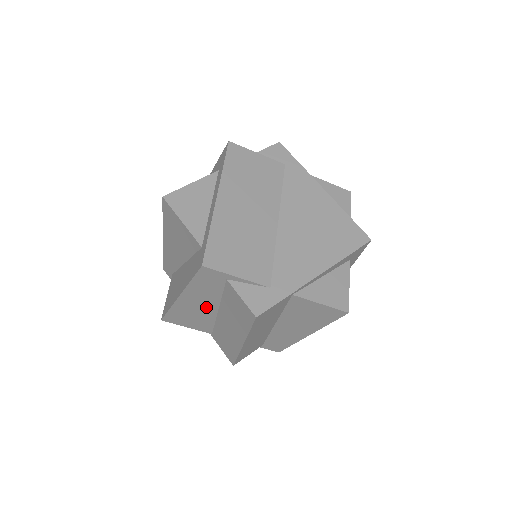
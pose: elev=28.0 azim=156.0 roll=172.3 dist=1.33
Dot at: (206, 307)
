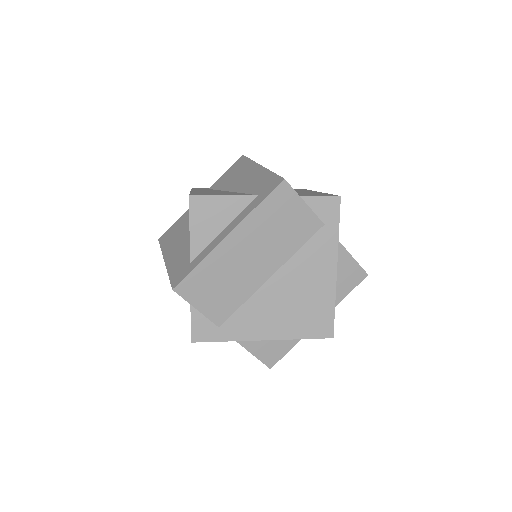
Dot at: occluded
